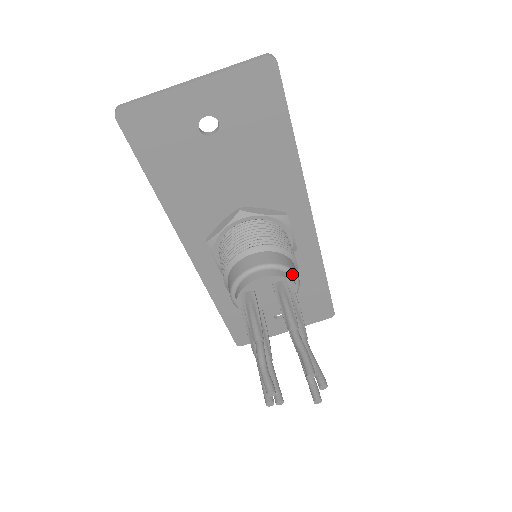
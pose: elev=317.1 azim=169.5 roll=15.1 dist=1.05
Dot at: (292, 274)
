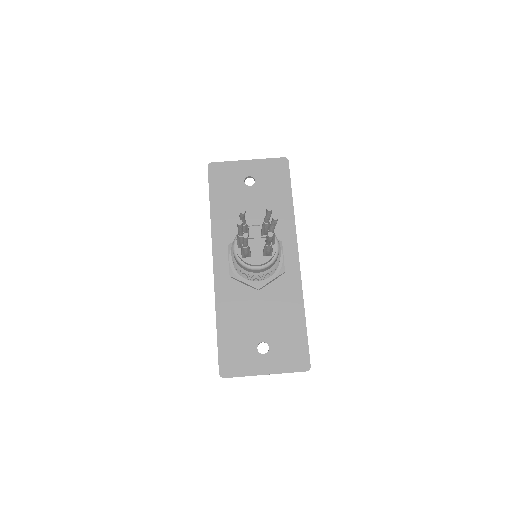
Dot at: (275, 237)
